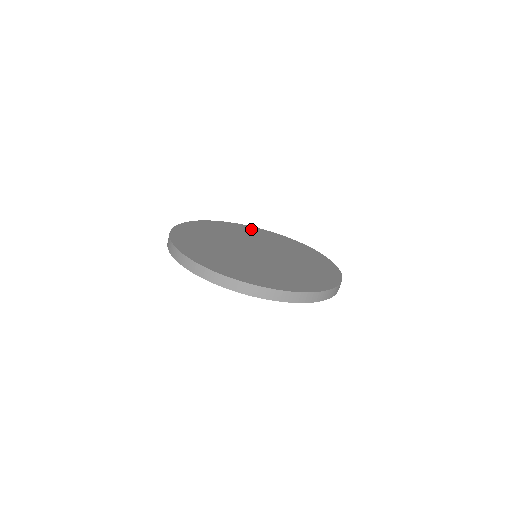
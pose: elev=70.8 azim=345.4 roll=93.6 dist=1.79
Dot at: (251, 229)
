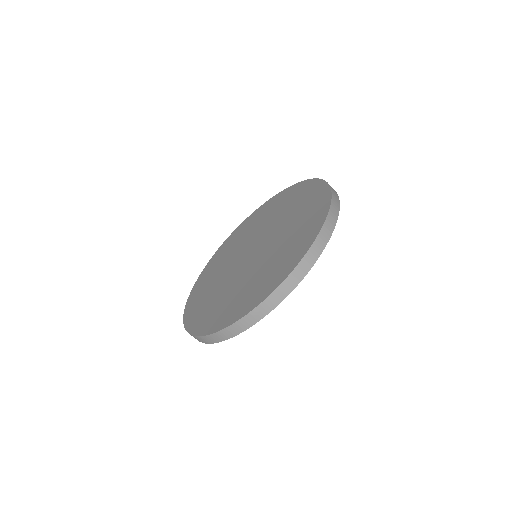
Dot at: (245, 224)
